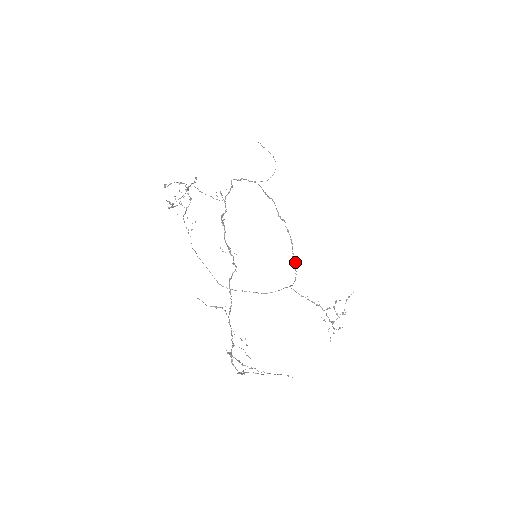
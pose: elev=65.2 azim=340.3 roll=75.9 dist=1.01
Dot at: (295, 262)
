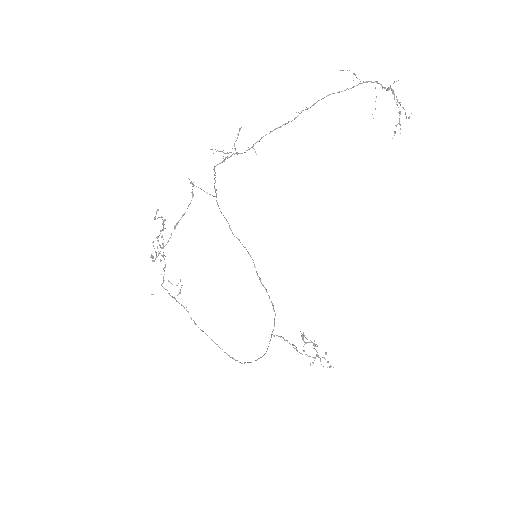
Dot at: (265, 288)
